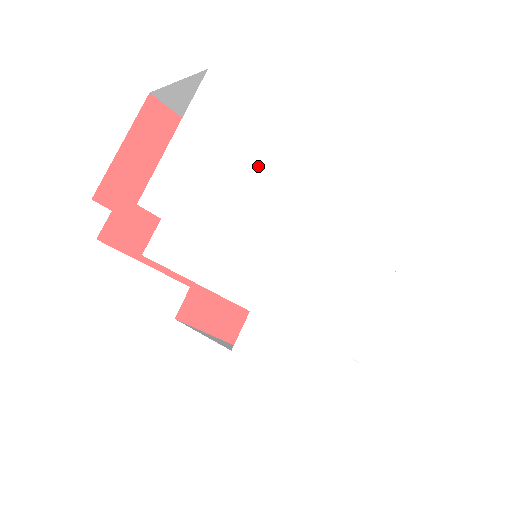
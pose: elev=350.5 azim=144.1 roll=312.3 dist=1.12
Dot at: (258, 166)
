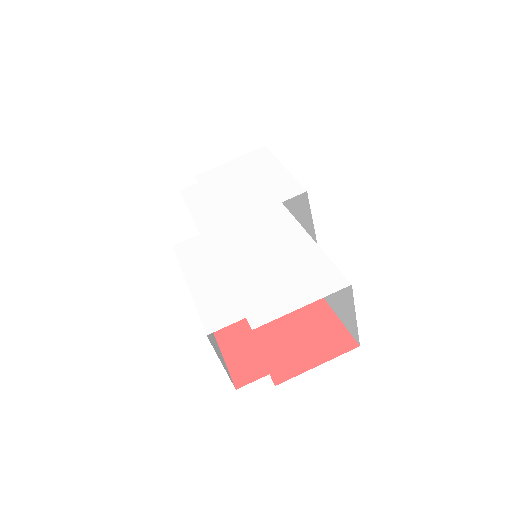
Dot at: (262, 179)
